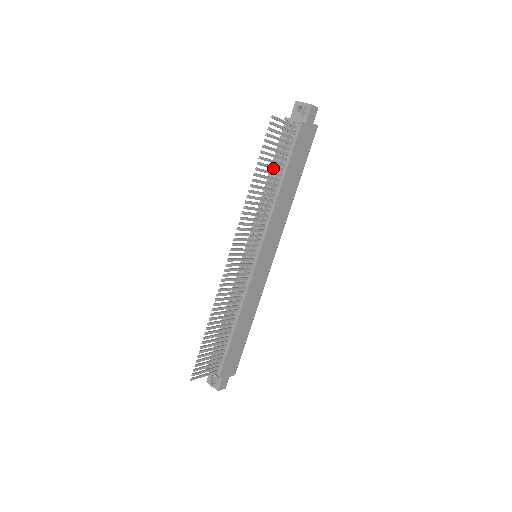
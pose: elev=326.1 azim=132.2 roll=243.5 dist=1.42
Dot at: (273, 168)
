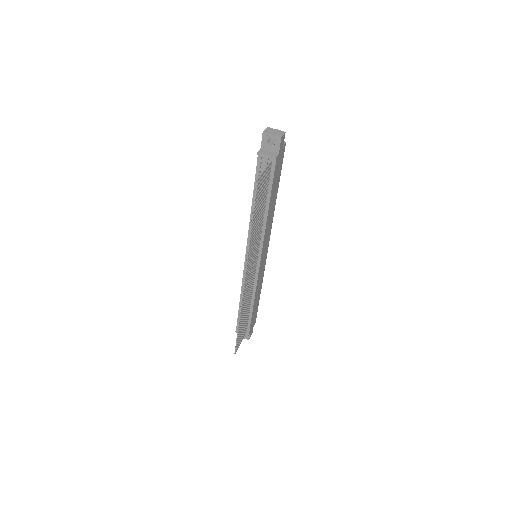
Dot at: (261, 205)
